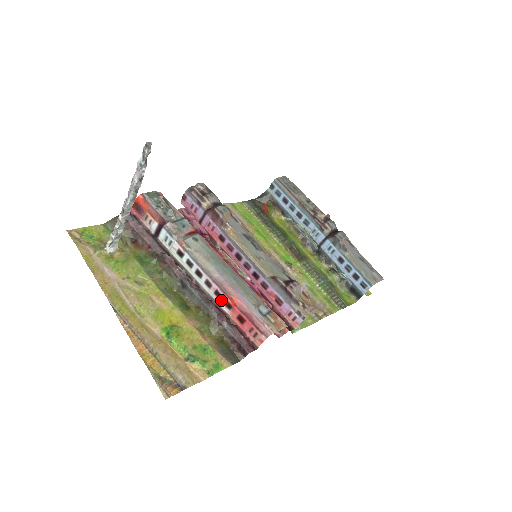
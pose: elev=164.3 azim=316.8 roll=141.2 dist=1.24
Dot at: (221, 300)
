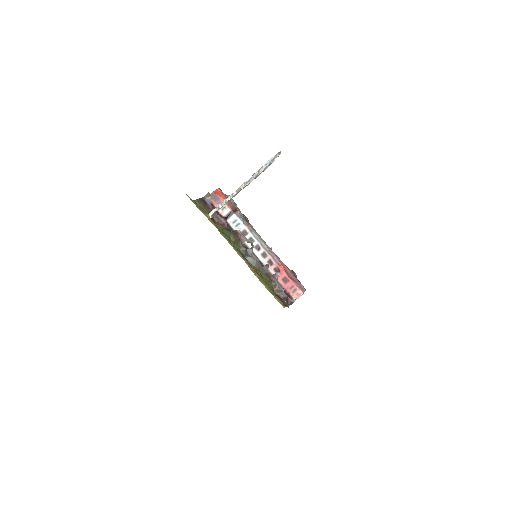
Dot at: (272, 267)
